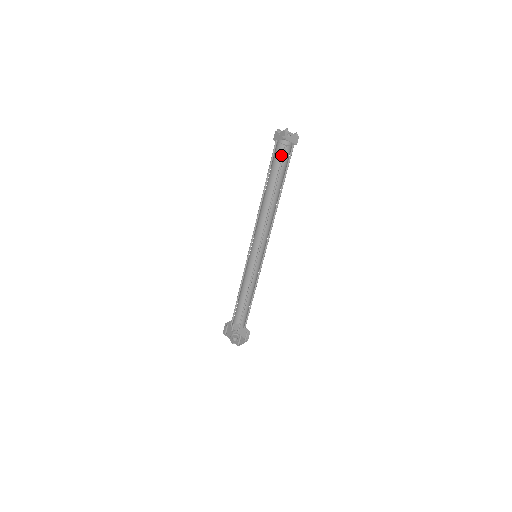
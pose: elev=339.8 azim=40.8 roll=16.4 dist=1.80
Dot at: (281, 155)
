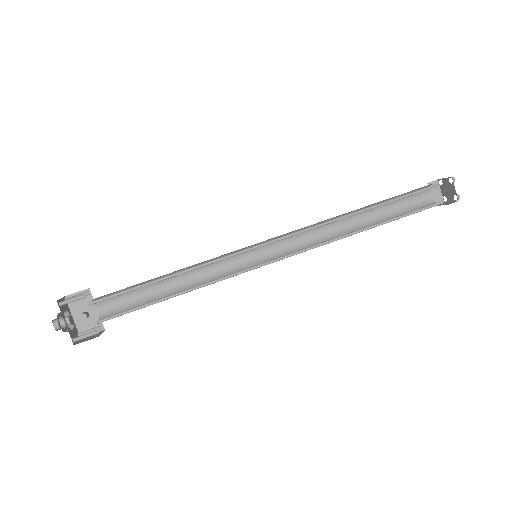
Dot at: occluded
